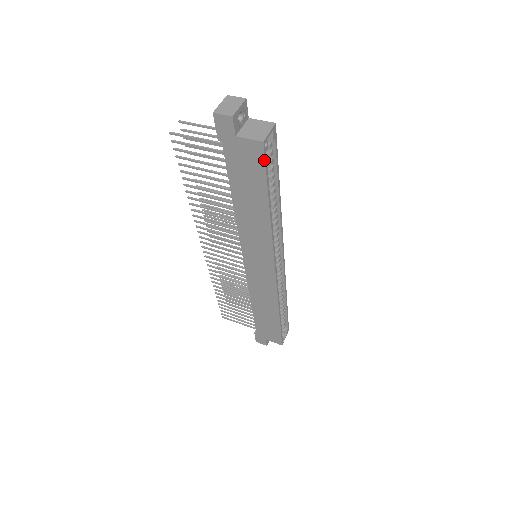
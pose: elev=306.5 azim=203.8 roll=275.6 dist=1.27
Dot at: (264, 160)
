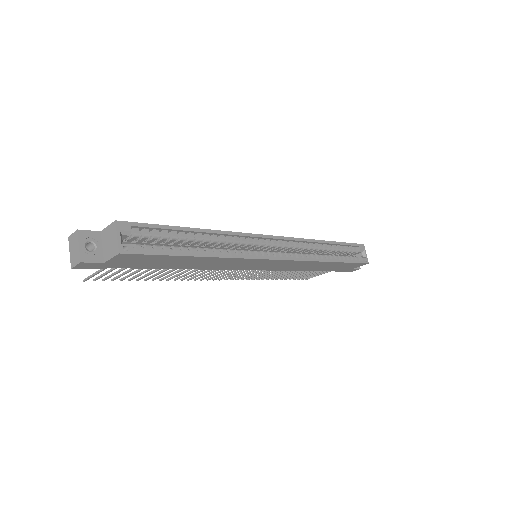
Dot at: (141, 255)
